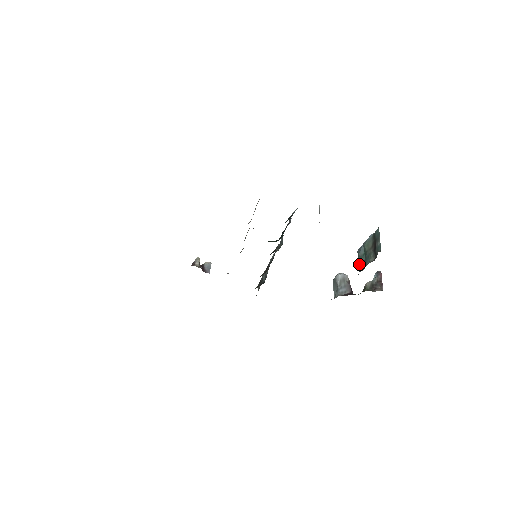
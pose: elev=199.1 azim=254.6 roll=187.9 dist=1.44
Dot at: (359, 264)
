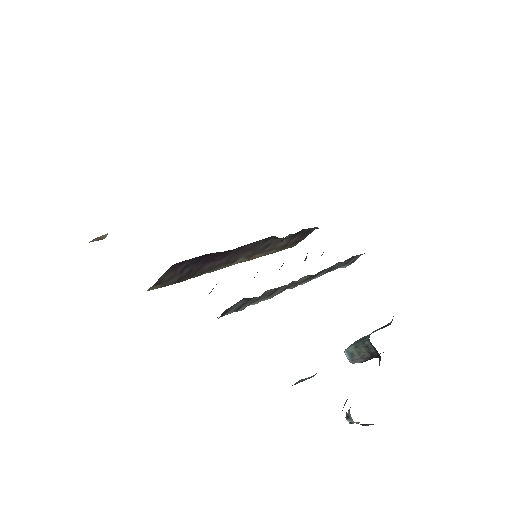
Dot at: (363, 338)
